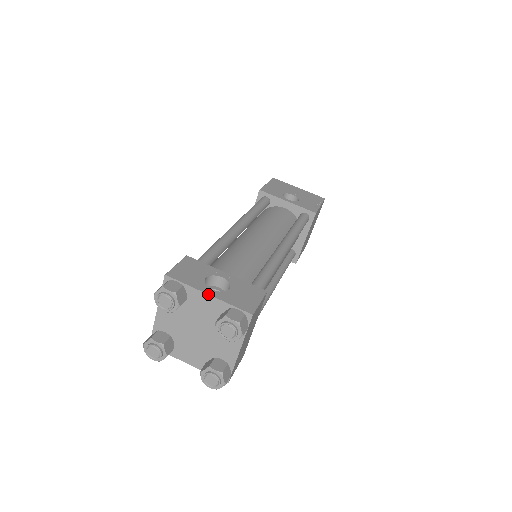
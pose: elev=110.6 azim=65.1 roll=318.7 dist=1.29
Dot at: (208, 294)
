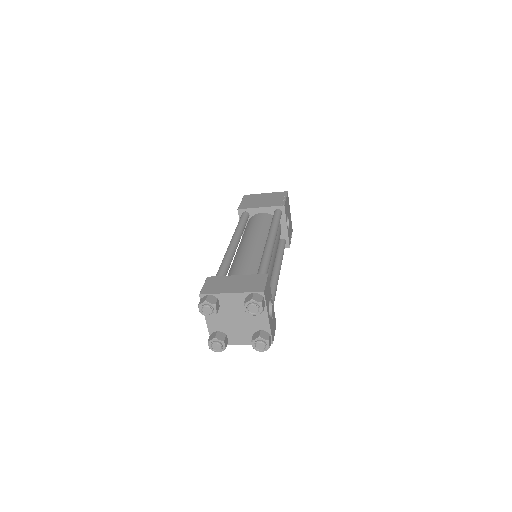
Dot at: (269, 319)
